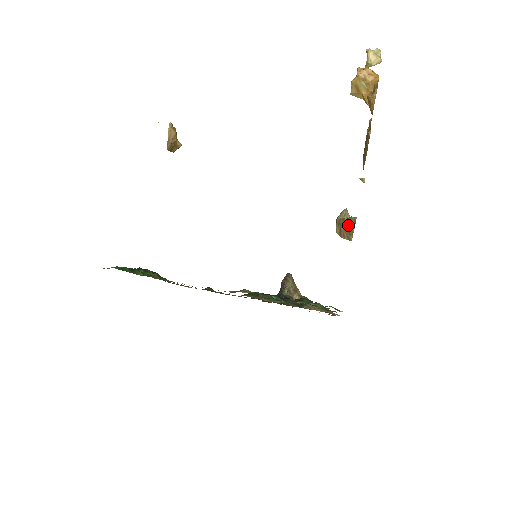
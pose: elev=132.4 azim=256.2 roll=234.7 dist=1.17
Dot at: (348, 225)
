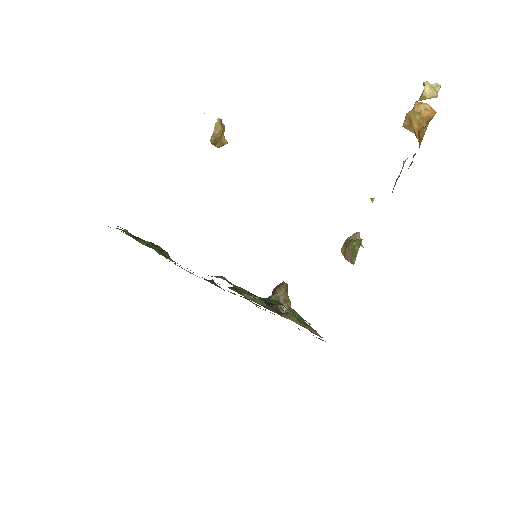
Dot at: (353, 246)
